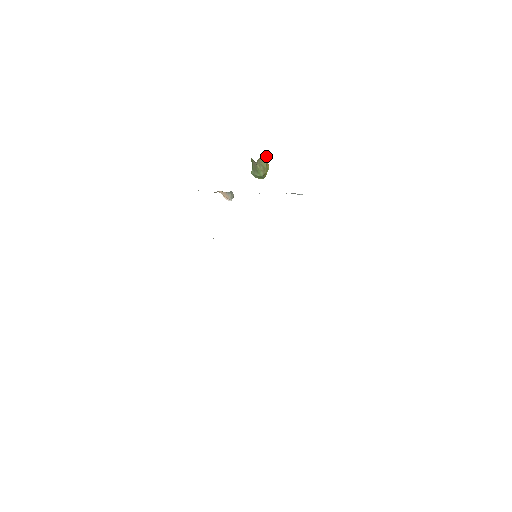
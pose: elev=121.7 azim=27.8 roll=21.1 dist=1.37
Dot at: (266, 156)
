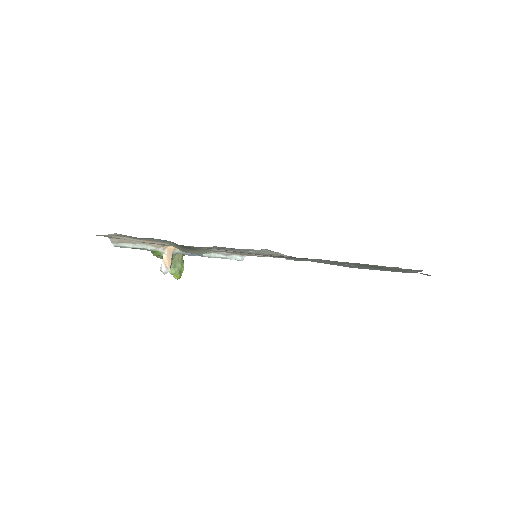
Dot at: occluded
